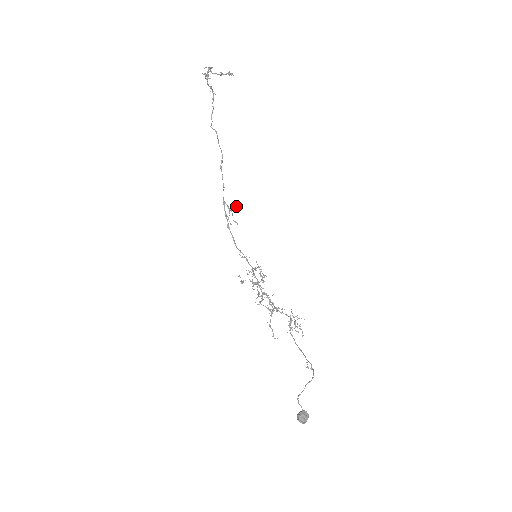
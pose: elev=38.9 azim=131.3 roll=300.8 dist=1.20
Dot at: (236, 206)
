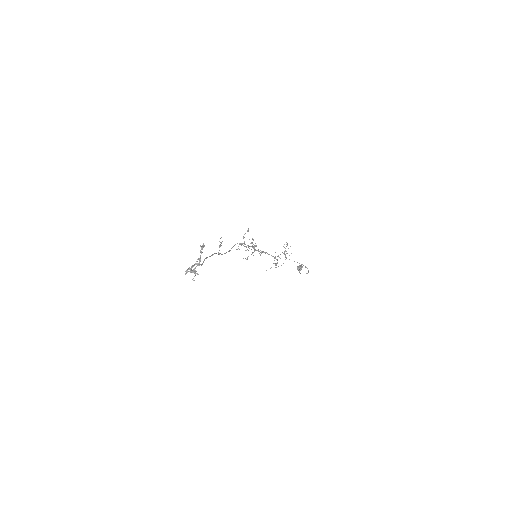
Dot at: (222, 241)
